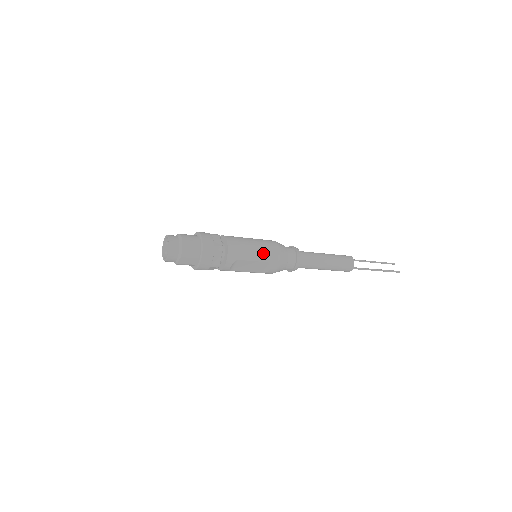
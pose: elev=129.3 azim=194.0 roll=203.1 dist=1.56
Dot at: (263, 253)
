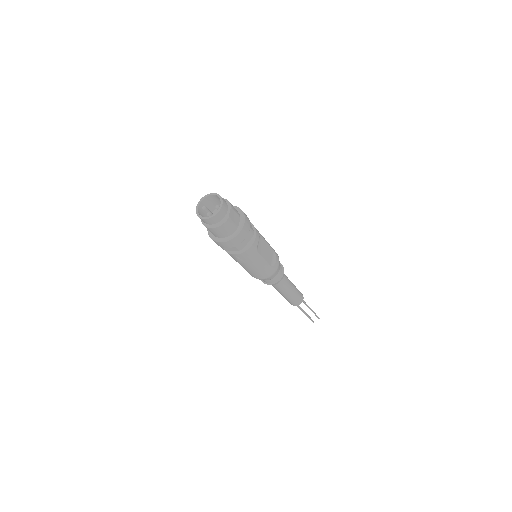
Dot at: occluded
